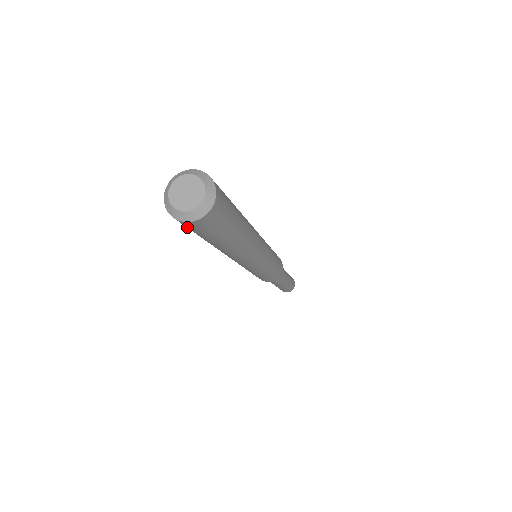
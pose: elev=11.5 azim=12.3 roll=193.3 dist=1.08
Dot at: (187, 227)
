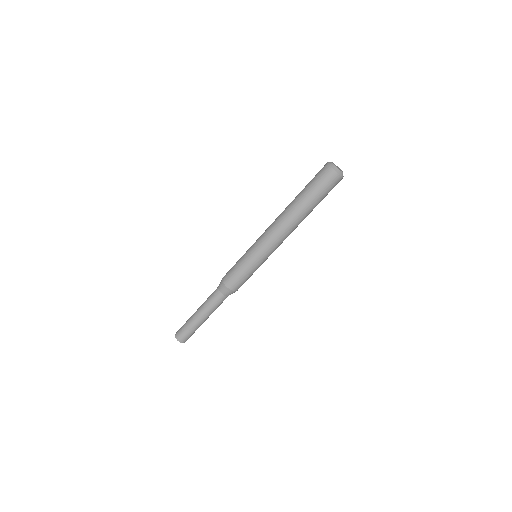
Dot at: (319, 173)
